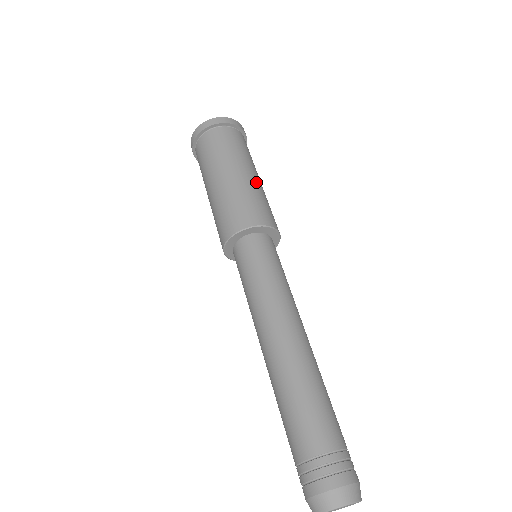
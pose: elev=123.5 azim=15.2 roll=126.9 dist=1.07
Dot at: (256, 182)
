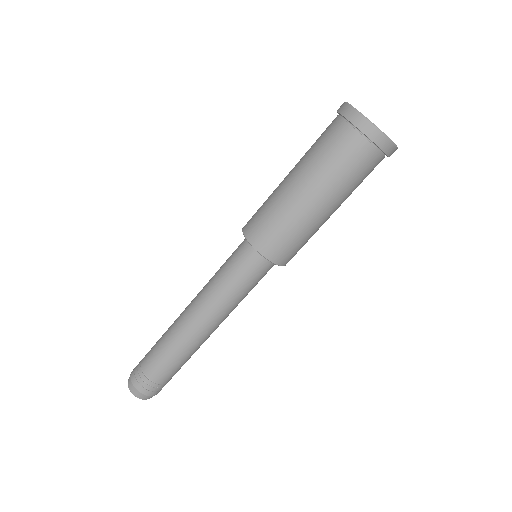
Dot at: occluded
